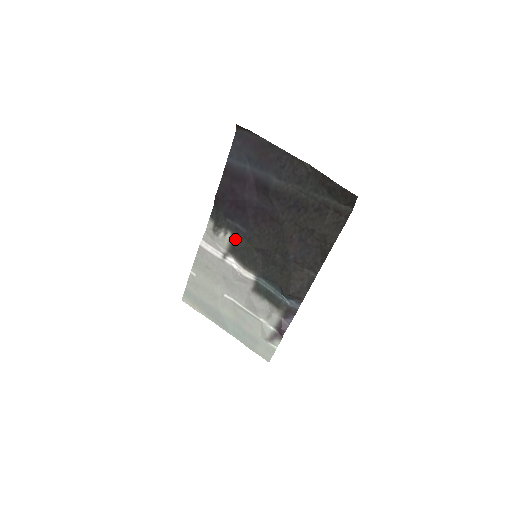
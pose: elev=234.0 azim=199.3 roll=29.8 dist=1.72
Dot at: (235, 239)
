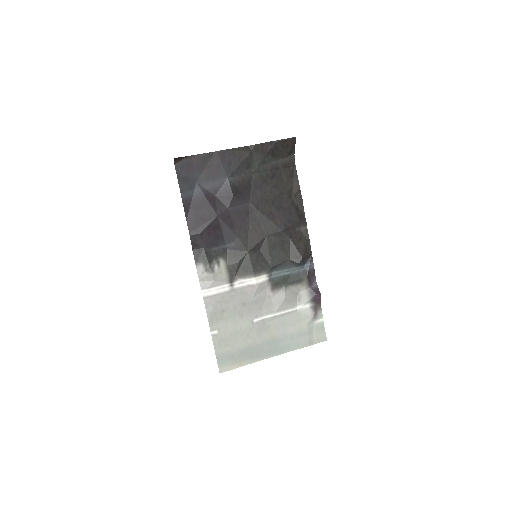
Dot at: (229, 260)
